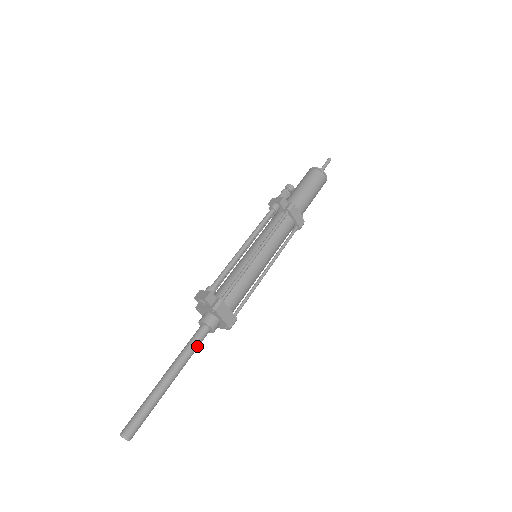
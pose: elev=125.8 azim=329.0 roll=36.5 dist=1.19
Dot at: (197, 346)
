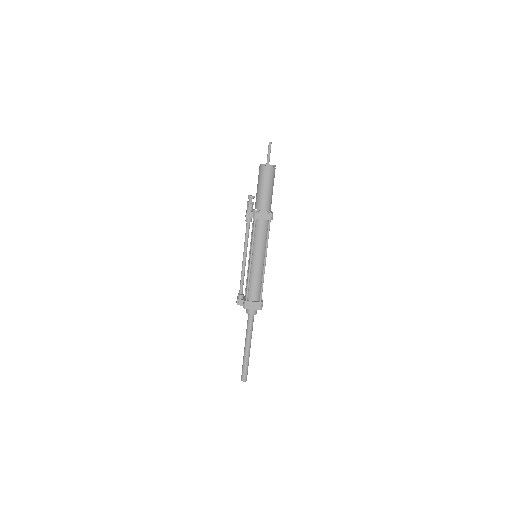
Dot at: (251, 326)
